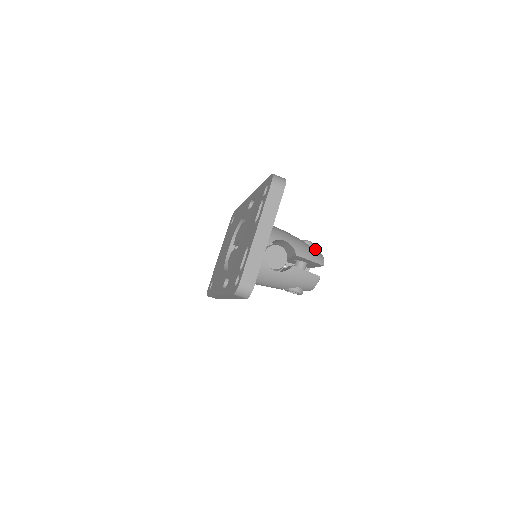
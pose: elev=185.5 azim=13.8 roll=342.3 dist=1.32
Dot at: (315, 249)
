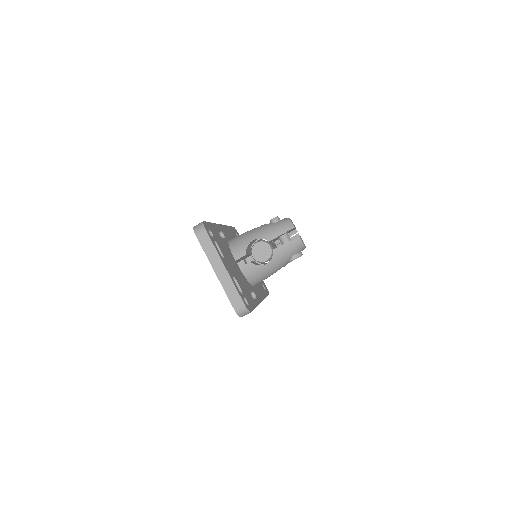
Dot at: (281, 220)
